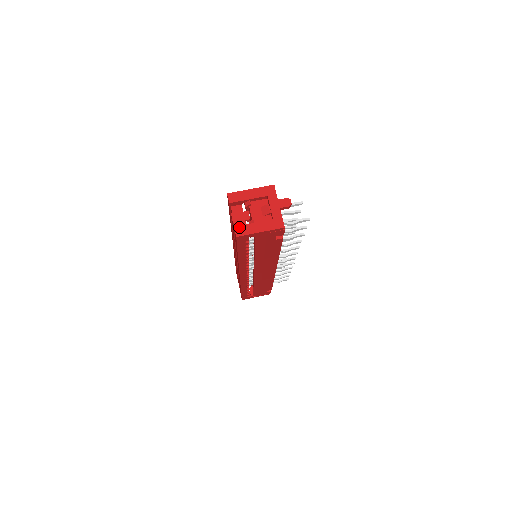
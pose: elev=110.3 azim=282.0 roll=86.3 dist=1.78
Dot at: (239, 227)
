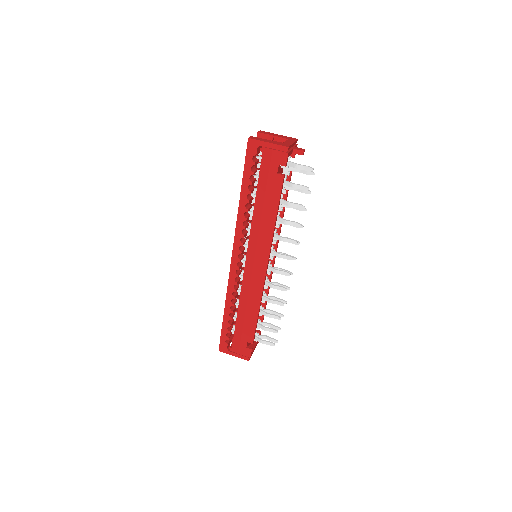
Dot at: (255, 137)
